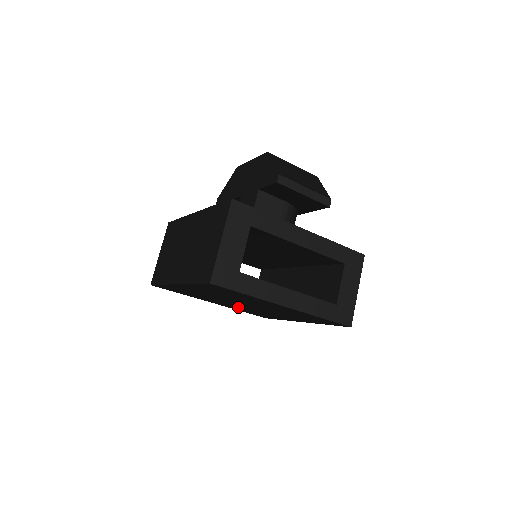
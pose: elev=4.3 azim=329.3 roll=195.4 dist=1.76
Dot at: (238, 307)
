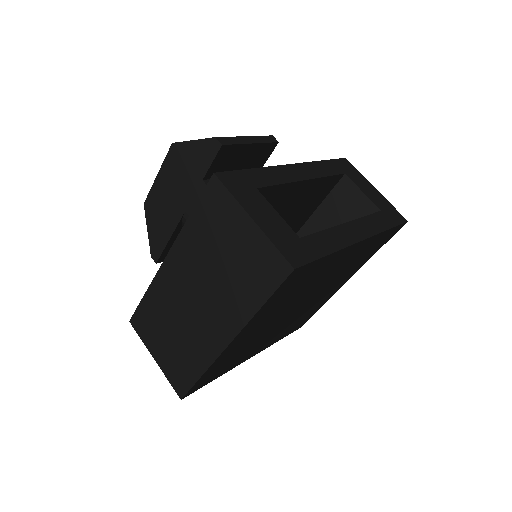
Dot at: (281, 331)
